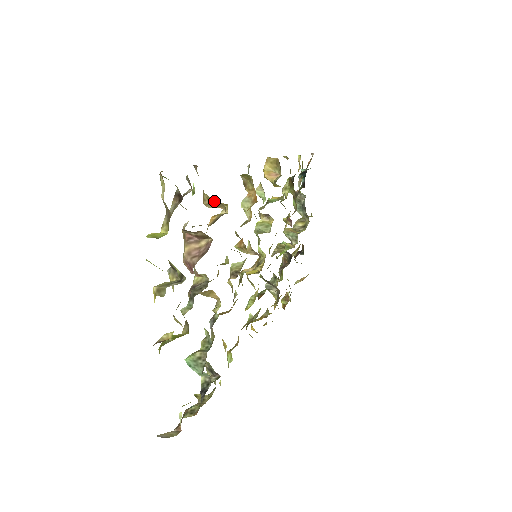
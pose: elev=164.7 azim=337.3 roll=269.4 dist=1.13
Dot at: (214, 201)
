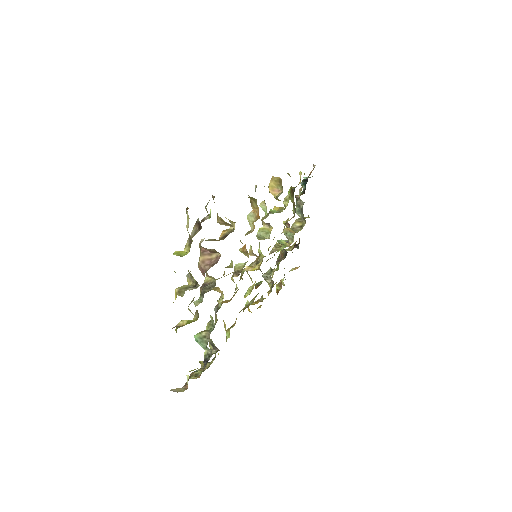
Dot at: (225, 222)
